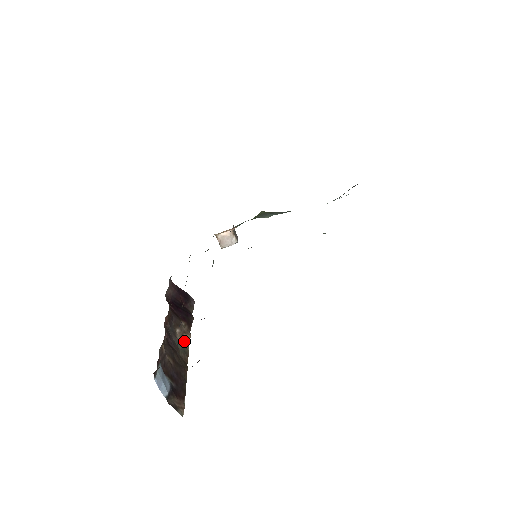
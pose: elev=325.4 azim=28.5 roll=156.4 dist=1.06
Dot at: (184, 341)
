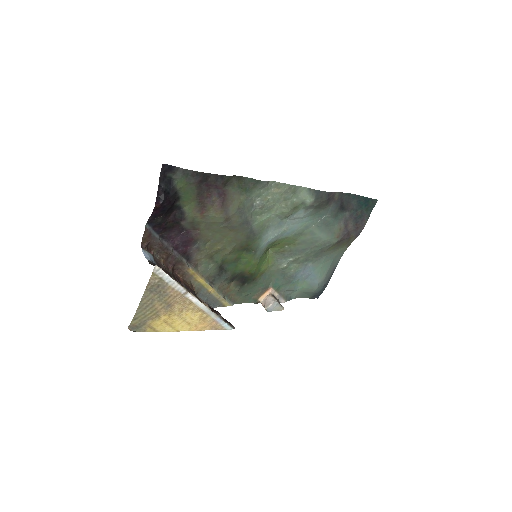
Dot at: occluded
